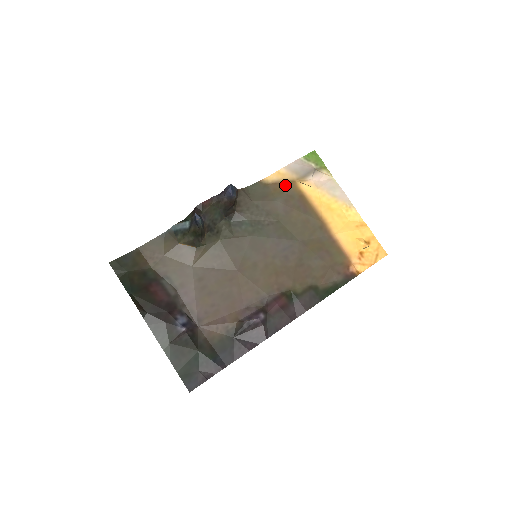
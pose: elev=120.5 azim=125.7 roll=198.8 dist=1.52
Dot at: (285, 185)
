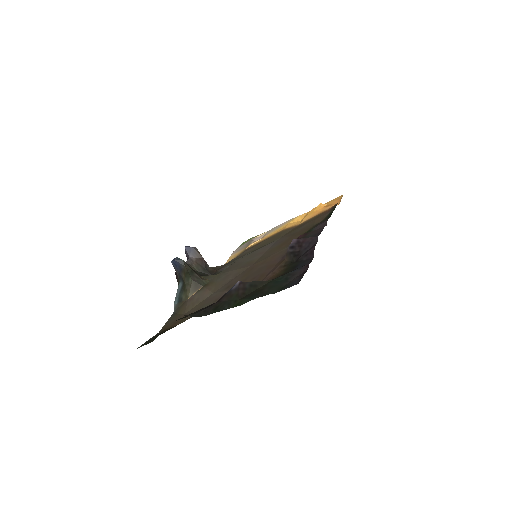
Dot at: occluded
